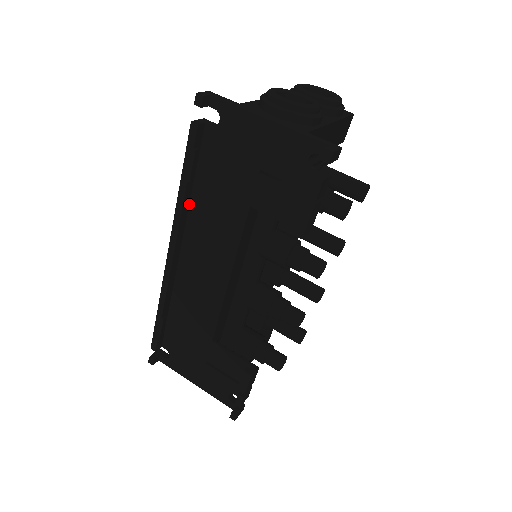
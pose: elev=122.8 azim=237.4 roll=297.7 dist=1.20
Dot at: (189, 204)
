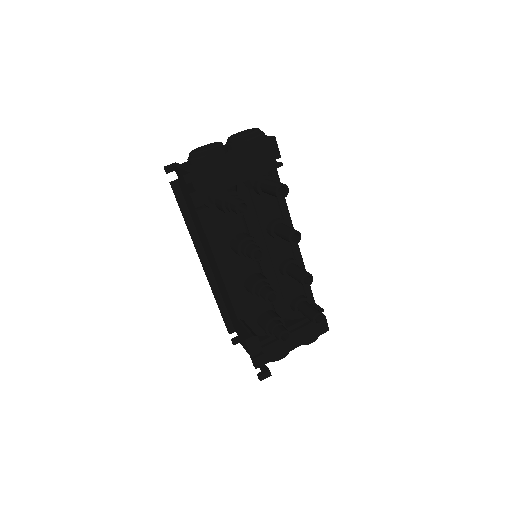
Dot at: (196, 229)
